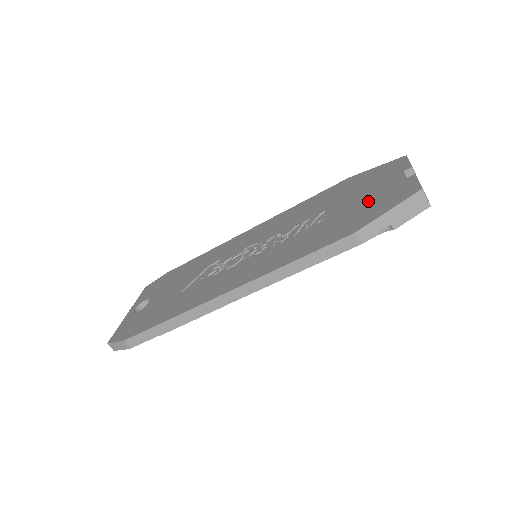
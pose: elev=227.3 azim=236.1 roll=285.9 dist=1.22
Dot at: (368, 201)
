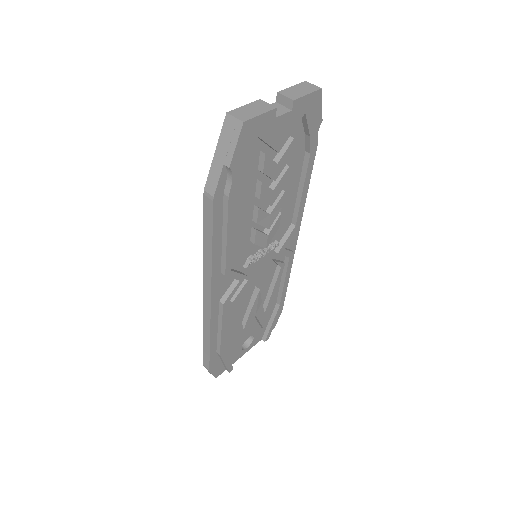
Dot at: occluded
